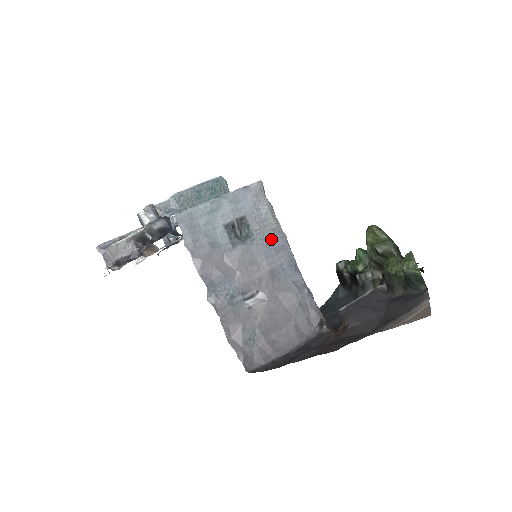
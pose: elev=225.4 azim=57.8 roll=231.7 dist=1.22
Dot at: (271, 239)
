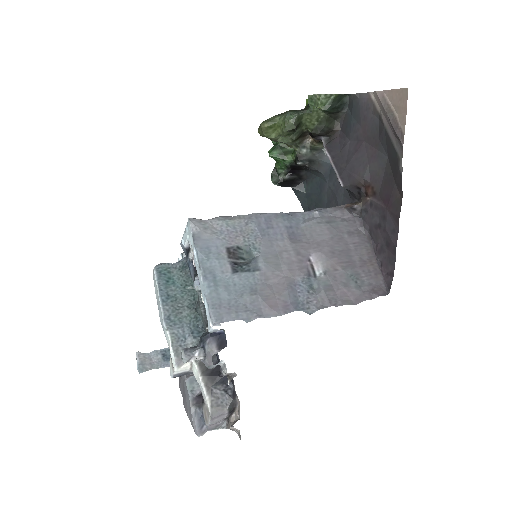
Dot at: (257, 229)
